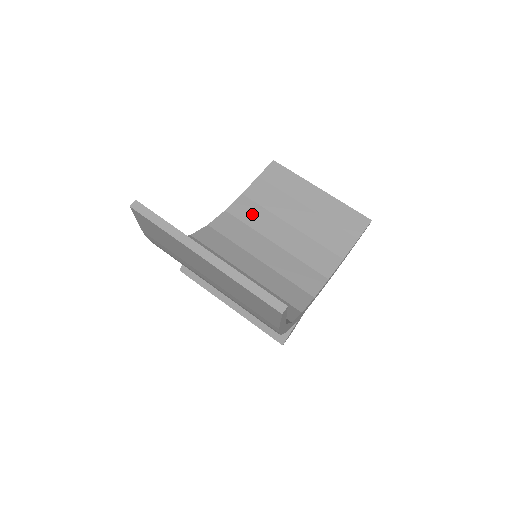
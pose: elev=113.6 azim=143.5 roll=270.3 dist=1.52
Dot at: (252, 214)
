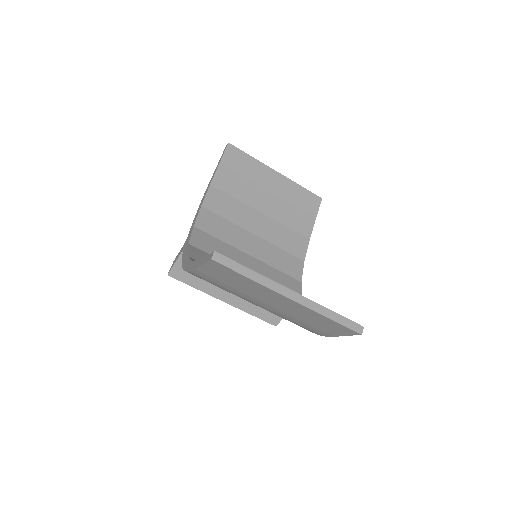
Dot at: (226, 206)
